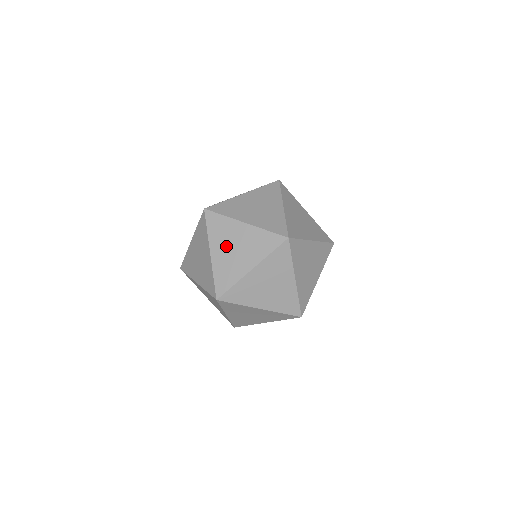
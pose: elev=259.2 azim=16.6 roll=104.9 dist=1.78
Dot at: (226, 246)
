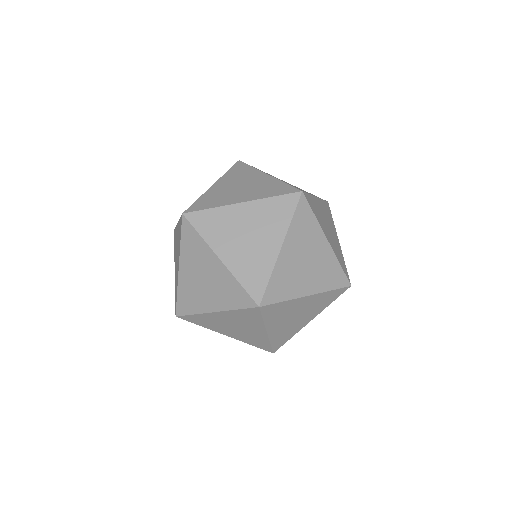
Dot at: (233, 183)
